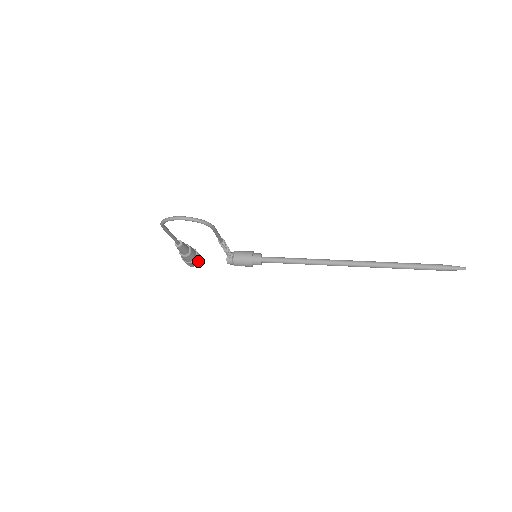
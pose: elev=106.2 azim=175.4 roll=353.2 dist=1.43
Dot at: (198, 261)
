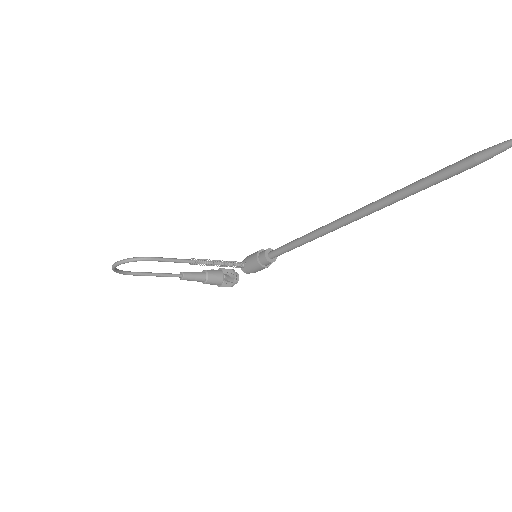
Dot at: (233, 279)
